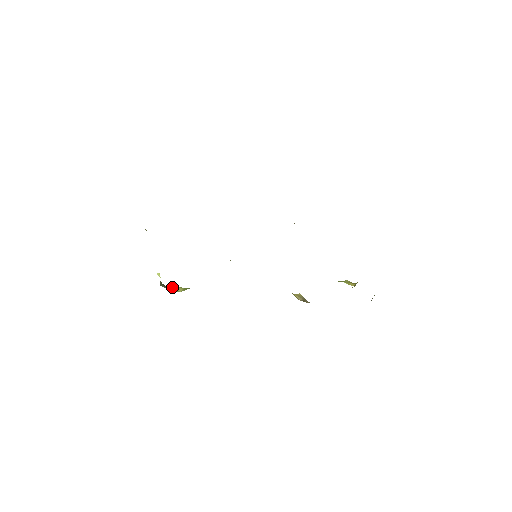
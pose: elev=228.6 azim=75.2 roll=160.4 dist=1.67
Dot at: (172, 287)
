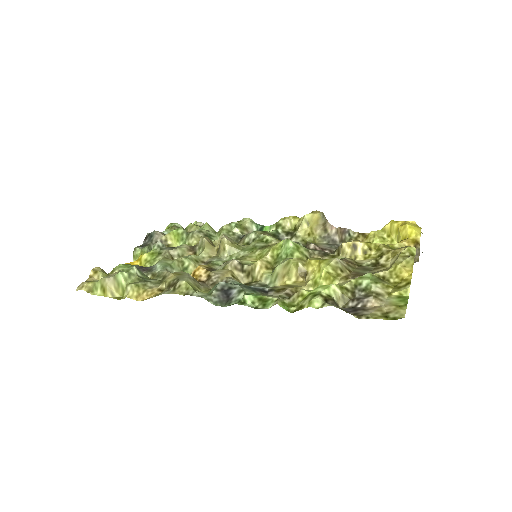
Dot at: occluded
